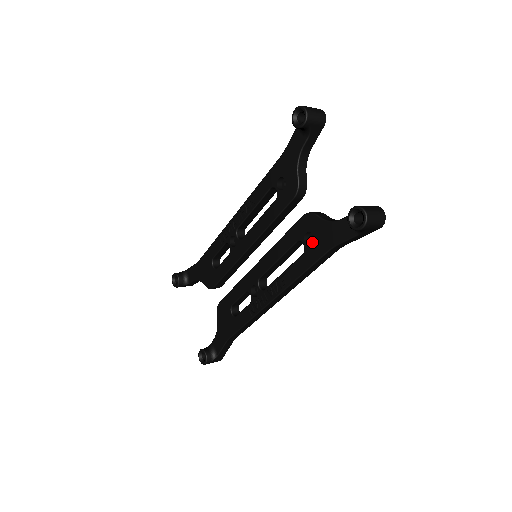
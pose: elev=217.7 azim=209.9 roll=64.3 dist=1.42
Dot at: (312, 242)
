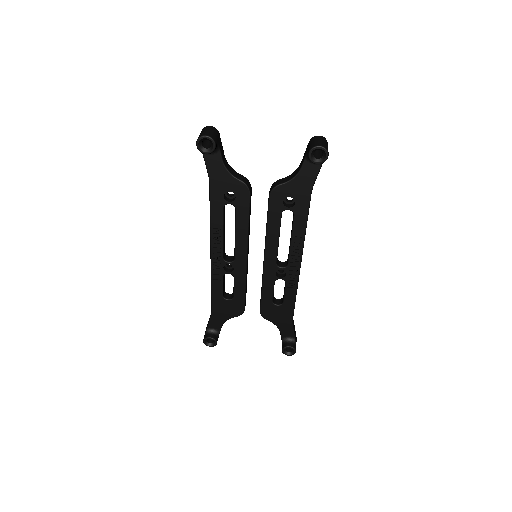
Dot at: (290, 203)
